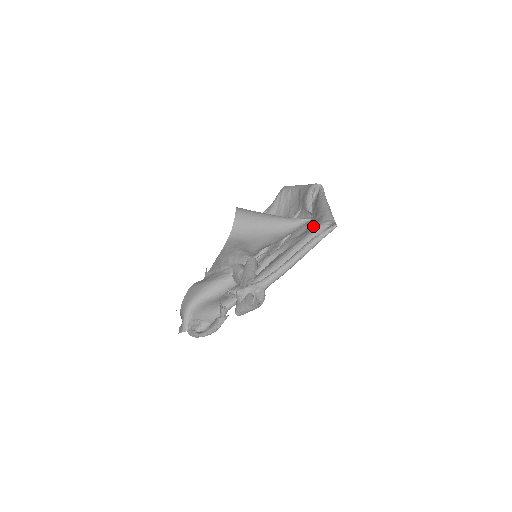
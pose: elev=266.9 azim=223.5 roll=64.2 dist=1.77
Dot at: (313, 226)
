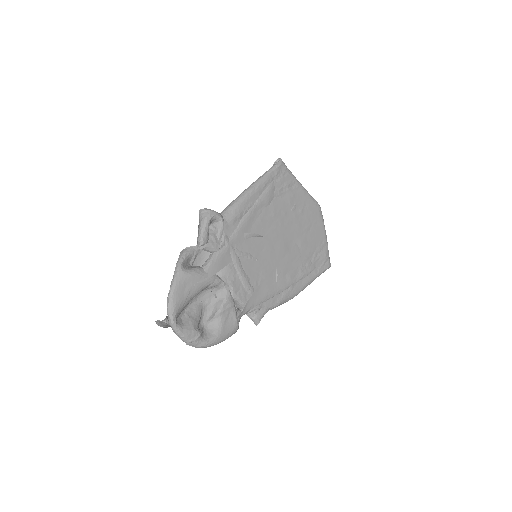
Dot at: occluded
